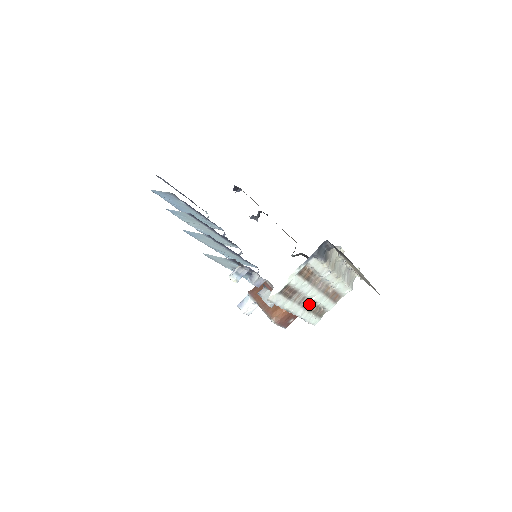
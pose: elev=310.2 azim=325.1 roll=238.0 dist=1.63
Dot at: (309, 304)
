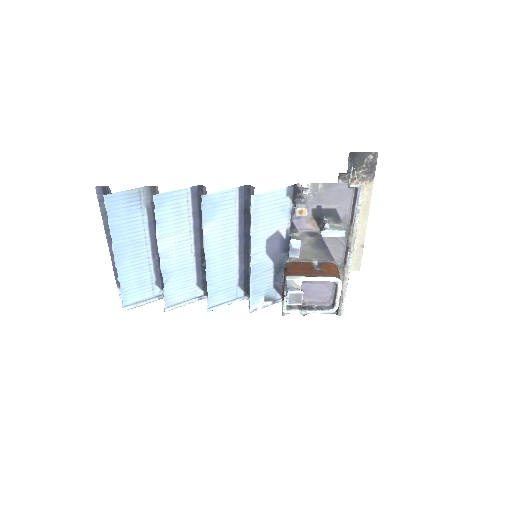
Dot at: occluded
